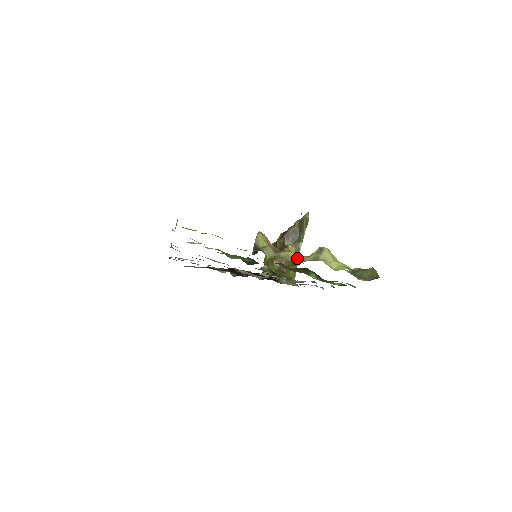
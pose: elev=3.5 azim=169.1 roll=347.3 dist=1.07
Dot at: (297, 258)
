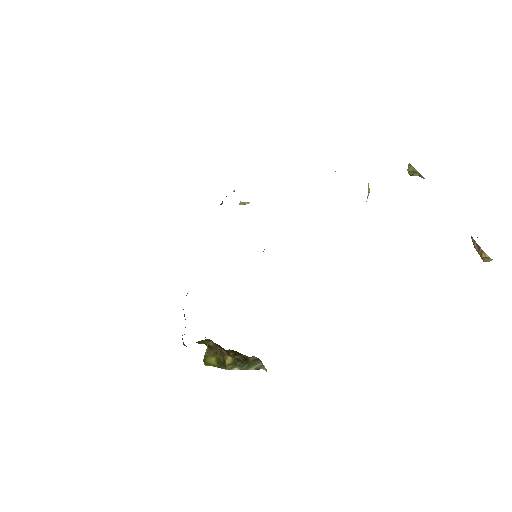
Dot at: occluded
